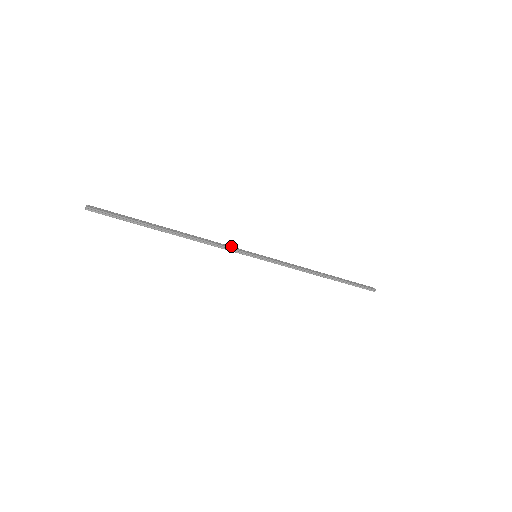
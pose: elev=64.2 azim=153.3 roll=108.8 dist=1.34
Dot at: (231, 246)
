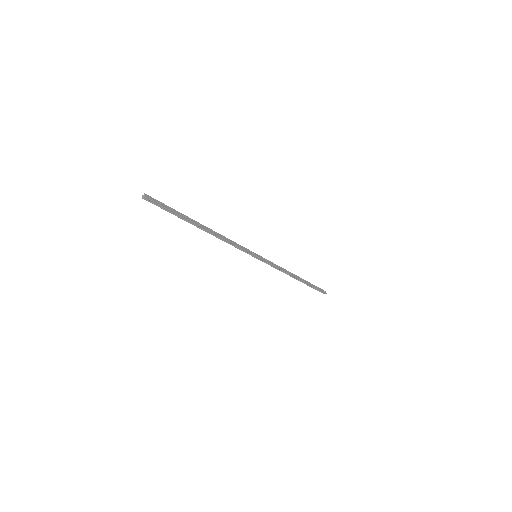
Dot at: occluded
